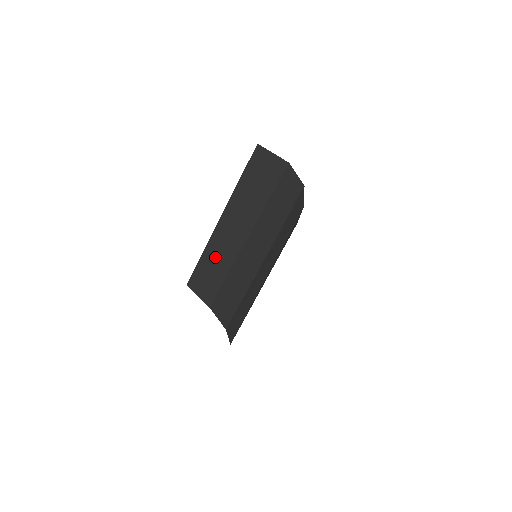
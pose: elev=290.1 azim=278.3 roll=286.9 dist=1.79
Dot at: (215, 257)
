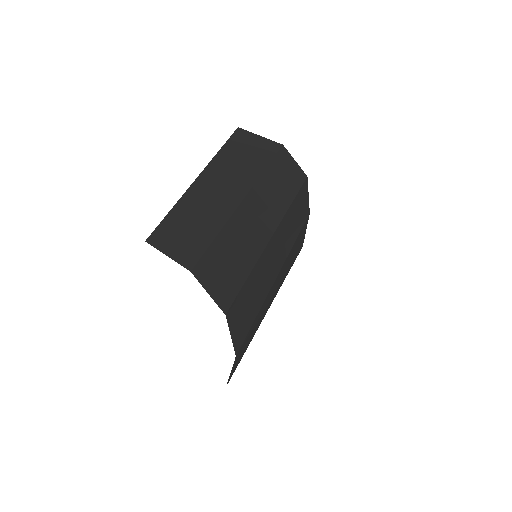
Dot at: (193, 214)
